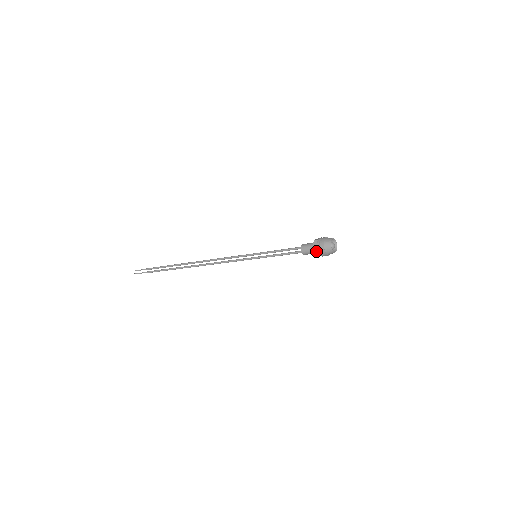
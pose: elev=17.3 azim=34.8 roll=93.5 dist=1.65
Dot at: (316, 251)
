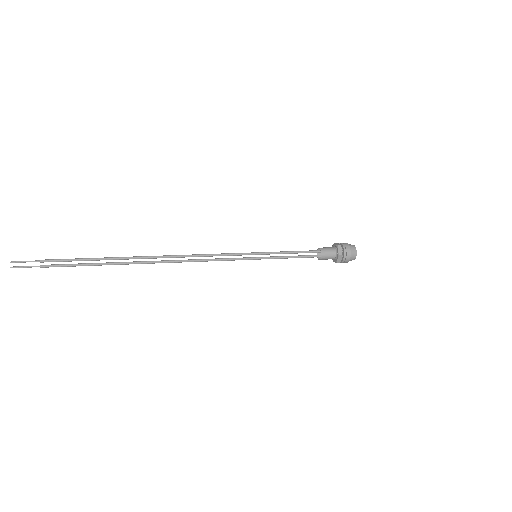
Dot at: (341, 257)
